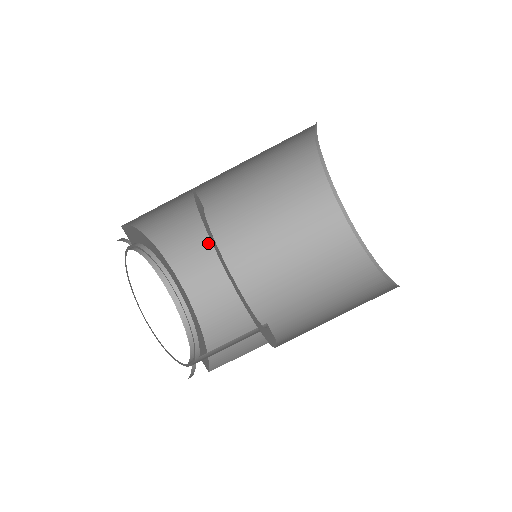
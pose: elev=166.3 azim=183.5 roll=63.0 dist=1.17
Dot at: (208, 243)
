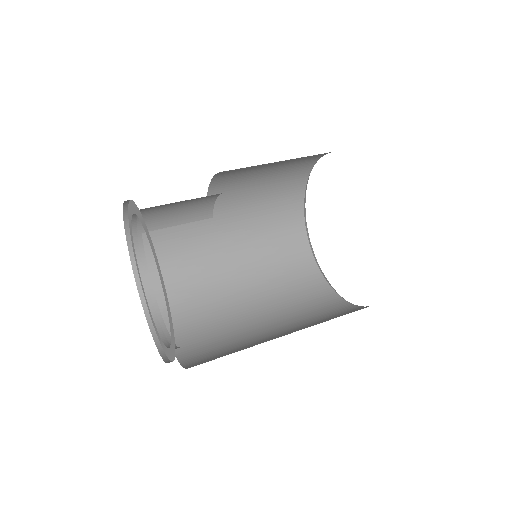
Dot at: (205, 305)
